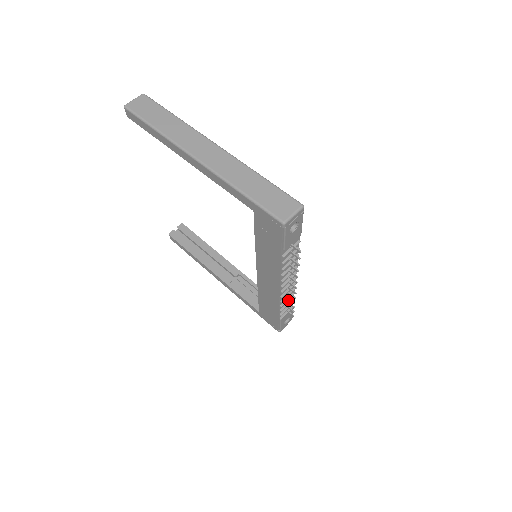
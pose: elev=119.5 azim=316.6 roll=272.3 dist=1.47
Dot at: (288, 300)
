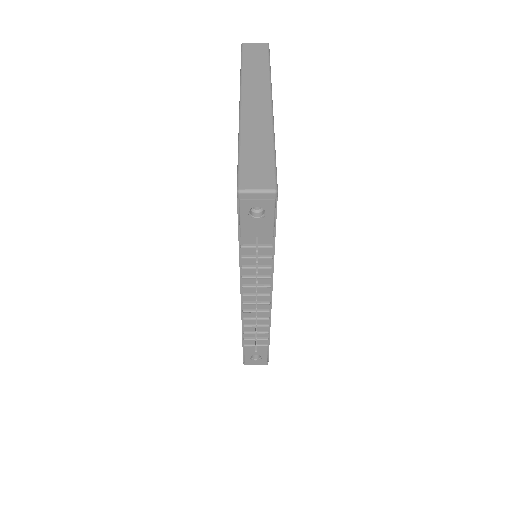
Dot at: (259, 329)
